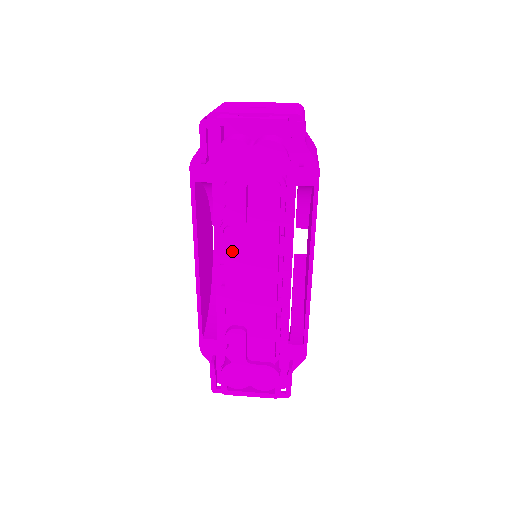
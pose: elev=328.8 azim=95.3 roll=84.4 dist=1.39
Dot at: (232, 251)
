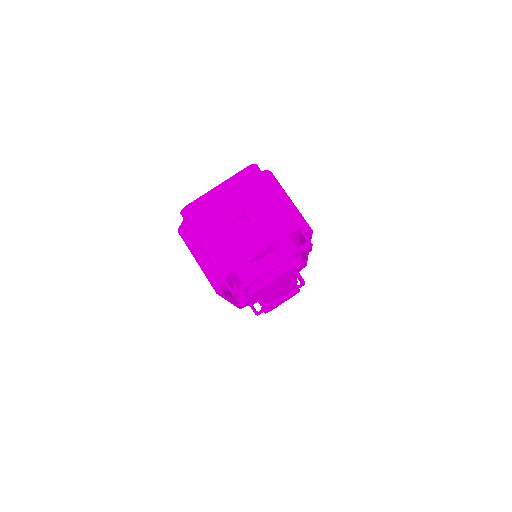
Dot at: occluded
